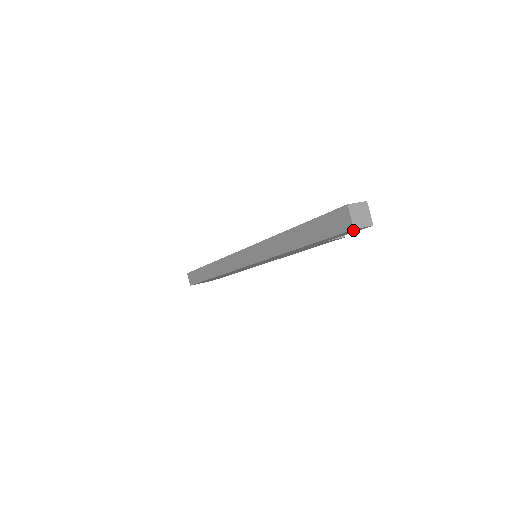
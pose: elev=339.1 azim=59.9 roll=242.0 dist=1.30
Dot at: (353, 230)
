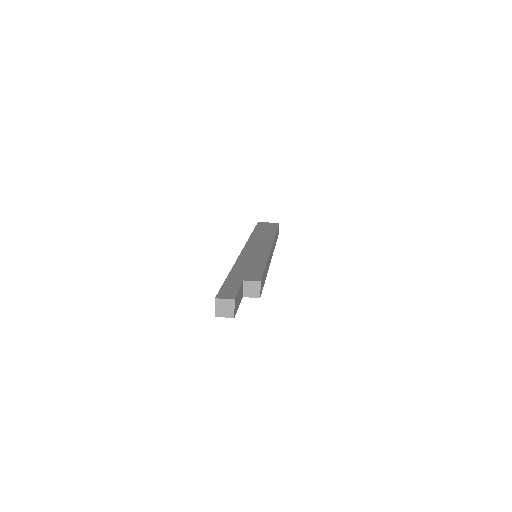
Dot at: occluded
